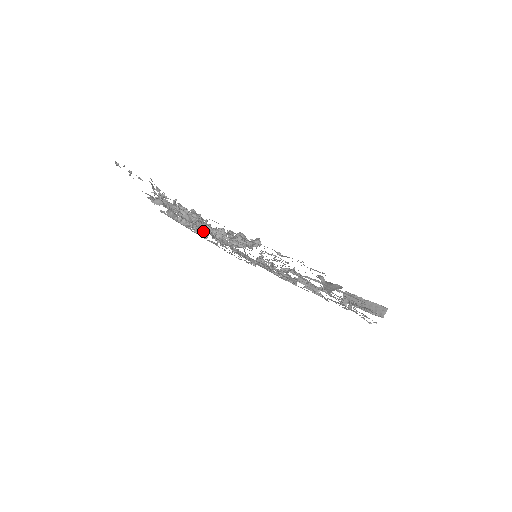
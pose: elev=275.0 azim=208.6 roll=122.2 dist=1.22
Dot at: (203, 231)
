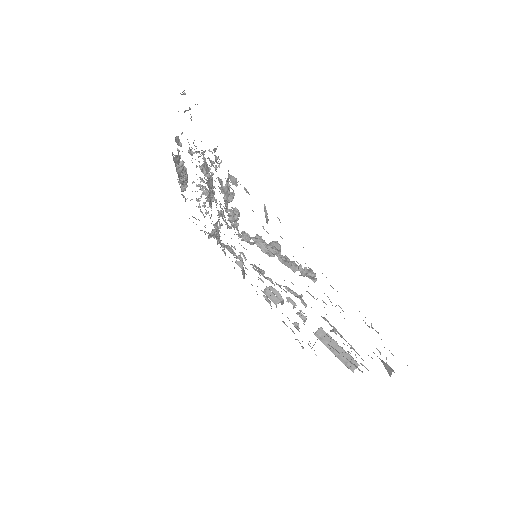
Dot at: (186, 184)
